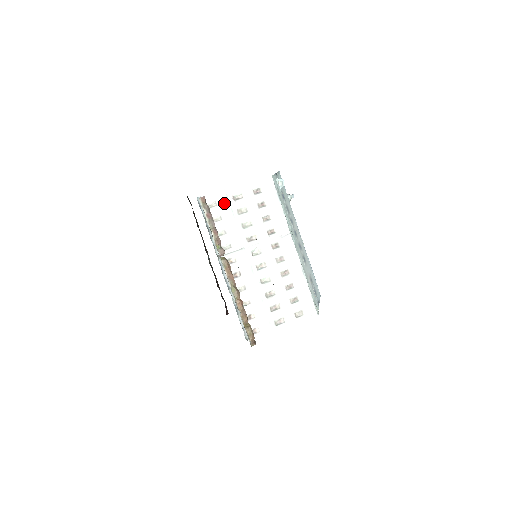
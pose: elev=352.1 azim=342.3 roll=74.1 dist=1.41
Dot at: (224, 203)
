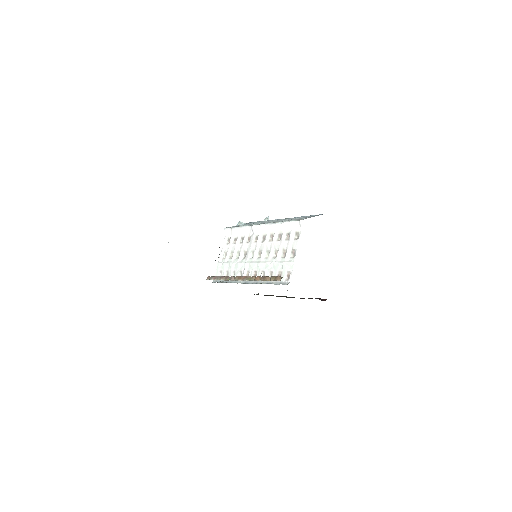
Dot at: (223, 266)
